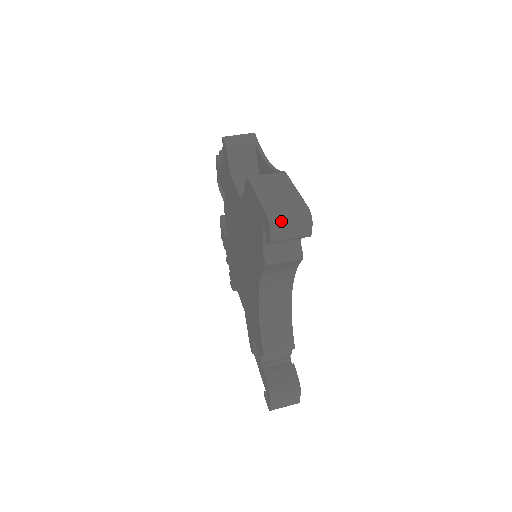
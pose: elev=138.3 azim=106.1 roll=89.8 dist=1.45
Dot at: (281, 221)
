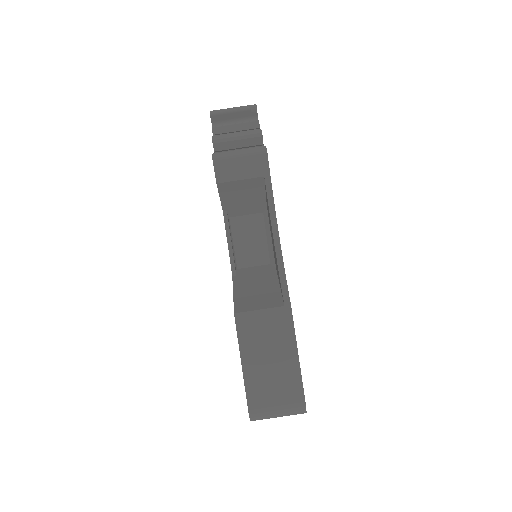
Dot at: (265, 417)
